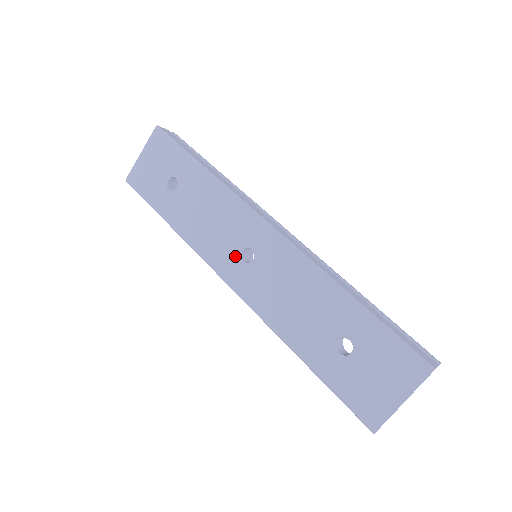
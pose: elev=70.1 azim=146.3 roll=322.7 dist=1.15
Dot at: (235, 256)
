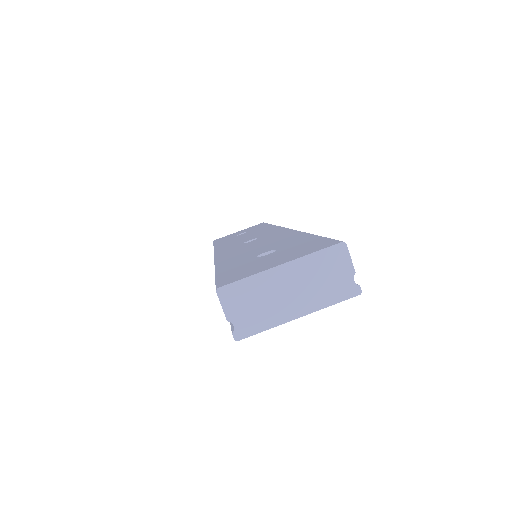
Dot at: (240, 243)
